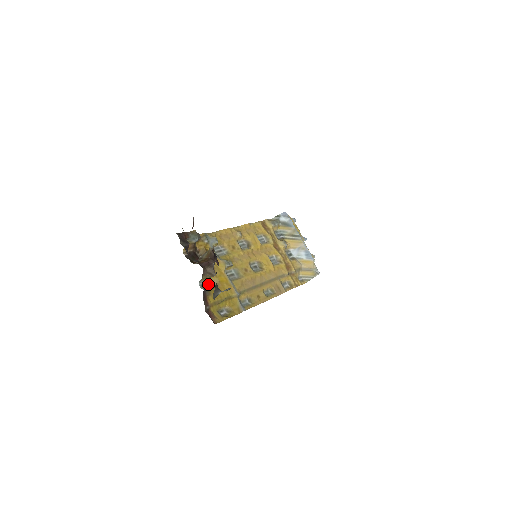
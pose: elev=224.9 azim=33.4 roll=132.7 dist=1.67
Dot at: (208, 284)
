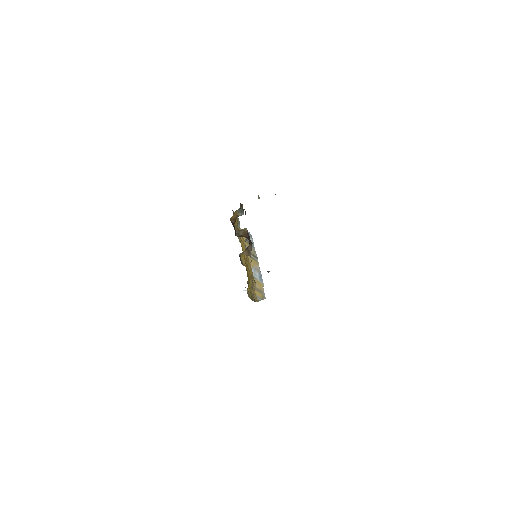
Dot at: (241, 261)
